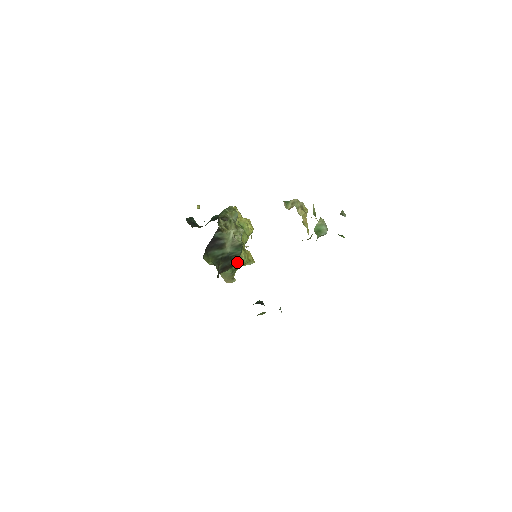
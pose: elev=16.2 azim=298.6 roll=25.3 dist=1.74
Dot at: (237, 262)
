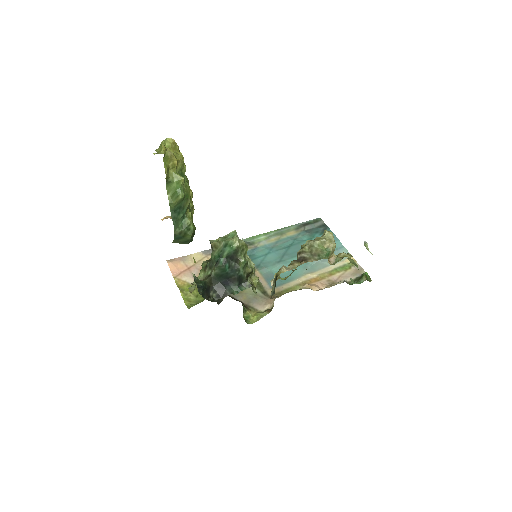
Dot at: occluded
